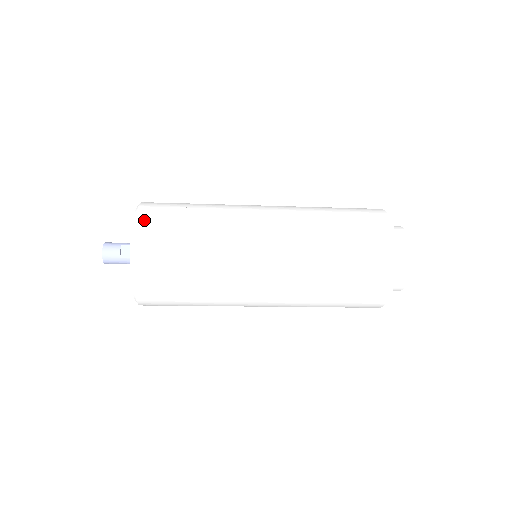
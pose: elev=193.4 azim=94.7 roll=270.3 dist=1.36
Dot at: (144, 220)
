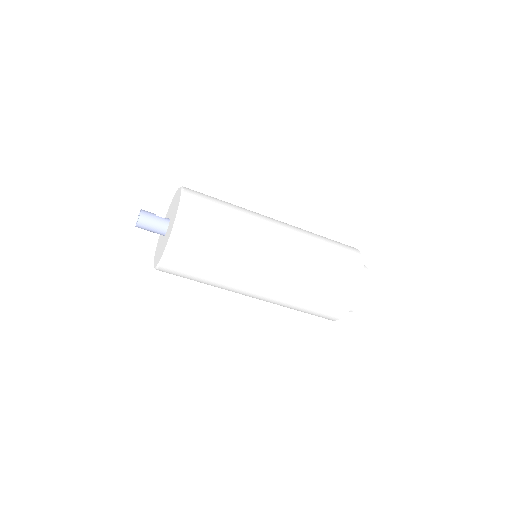
Dot at: occluded
